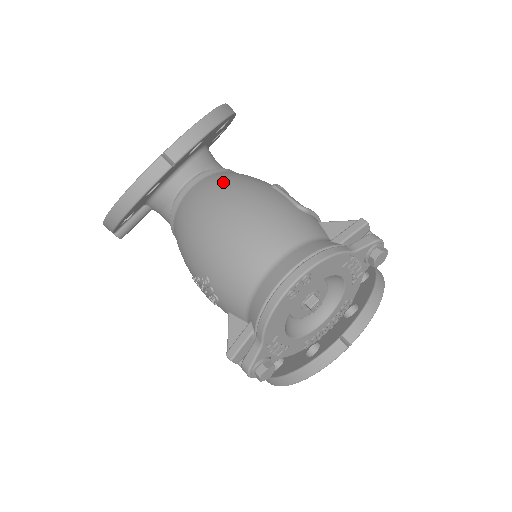
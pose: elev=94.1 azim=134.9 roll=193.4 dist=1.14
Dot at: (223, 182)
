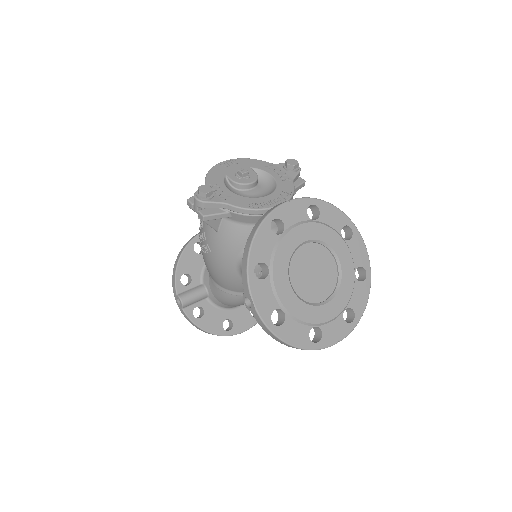
Dot at: occluded
